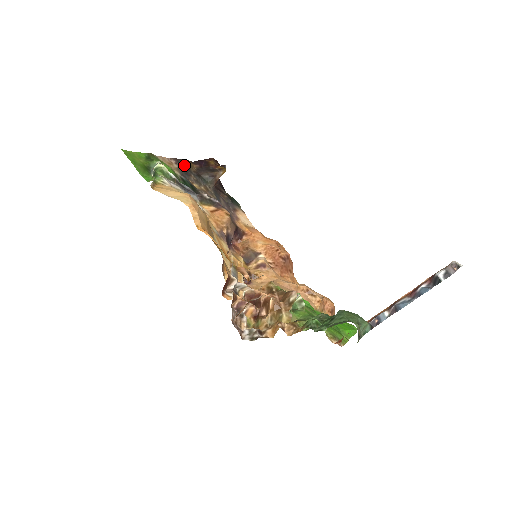
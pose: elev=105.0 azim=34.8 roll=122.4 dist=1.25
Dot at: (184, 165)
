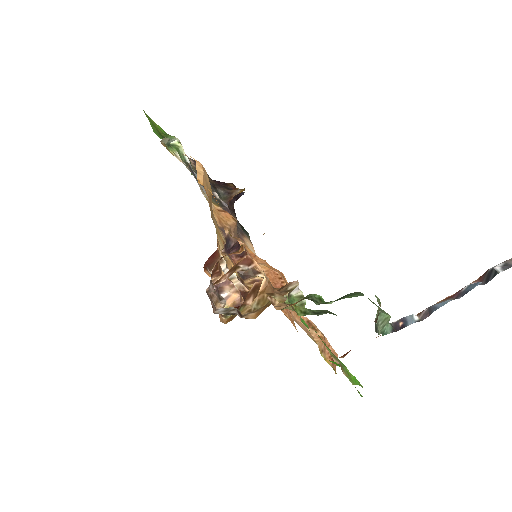
Dot at: occluded
